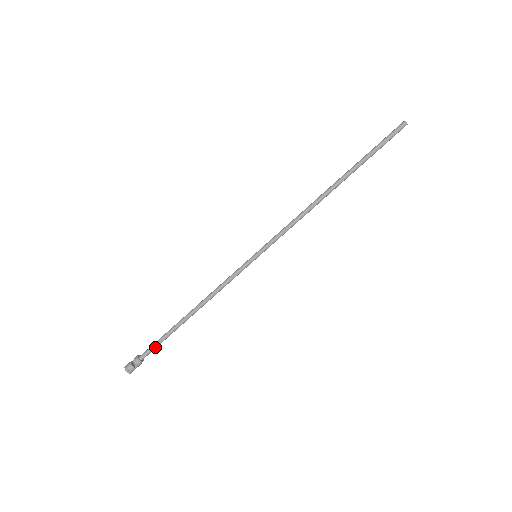
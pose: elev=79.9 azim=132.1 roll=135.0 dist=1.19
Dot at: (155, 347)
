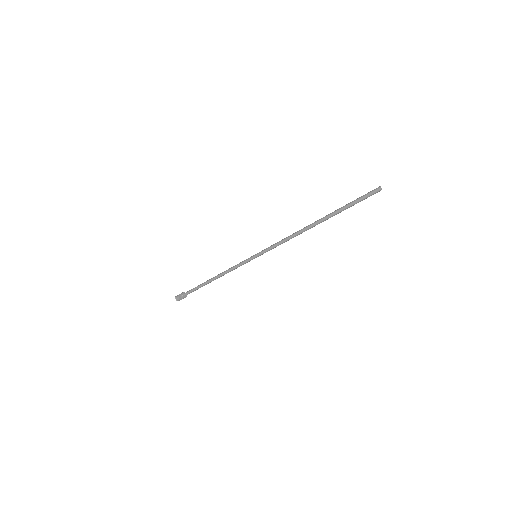
Dot at: occluded
